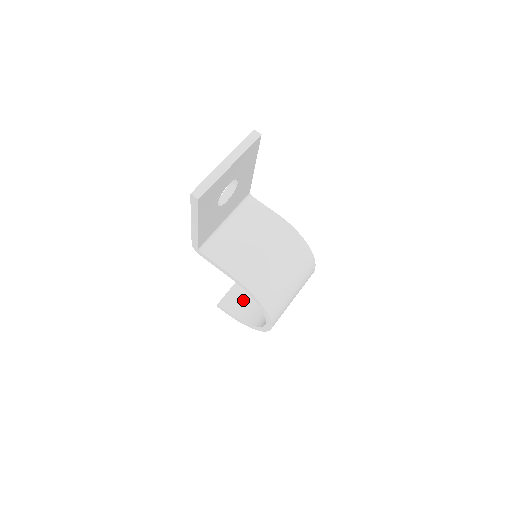
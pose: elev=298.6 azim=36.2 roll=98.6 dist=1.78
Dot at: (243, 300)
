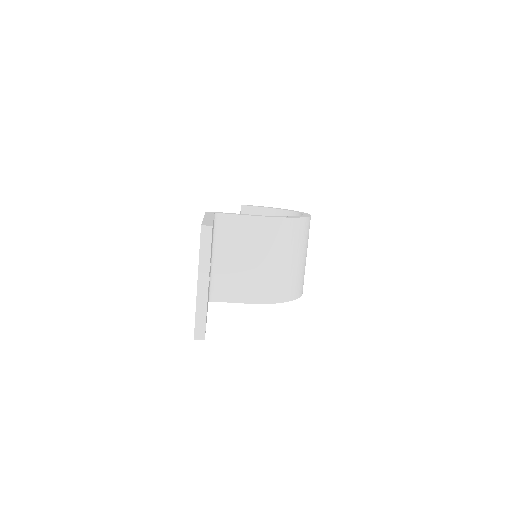
Dot at: occluded
